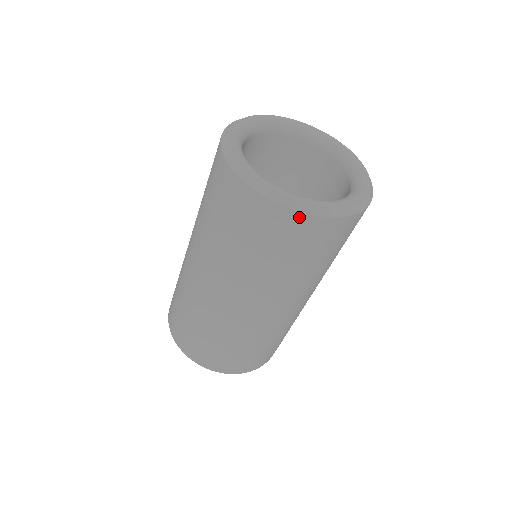
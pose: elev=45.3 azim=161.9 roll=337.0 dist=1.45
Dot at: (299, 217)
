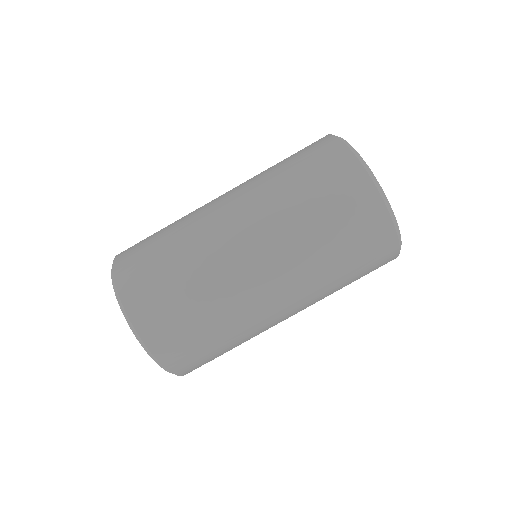
Dot at: (392, 235)
